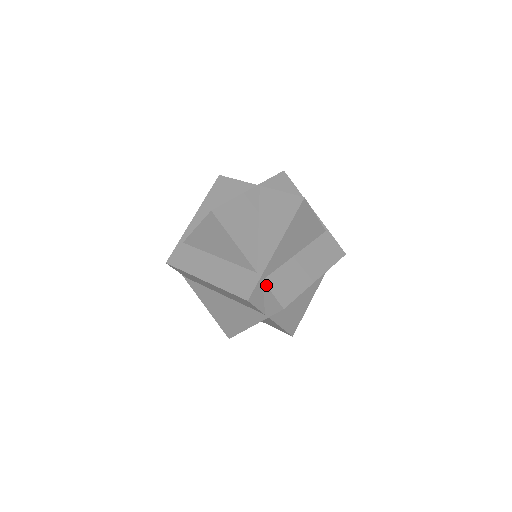
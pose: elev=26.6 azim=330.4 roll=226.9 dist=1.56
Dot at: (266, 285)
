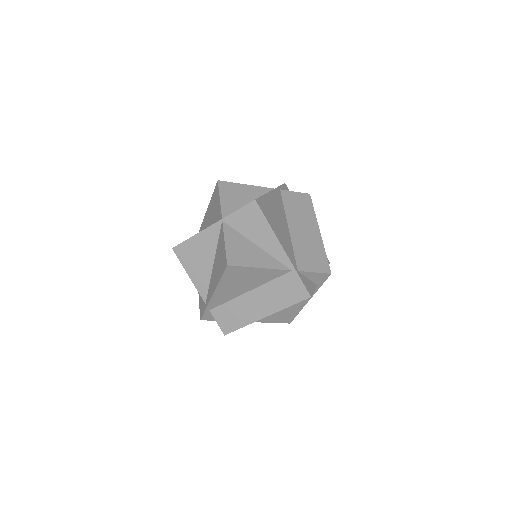
Dot at: (212, 315)
